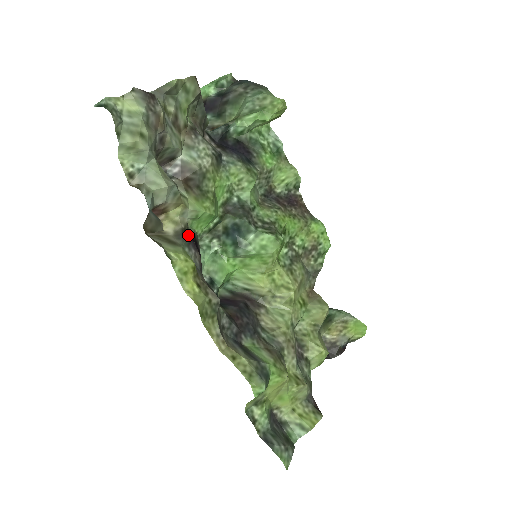
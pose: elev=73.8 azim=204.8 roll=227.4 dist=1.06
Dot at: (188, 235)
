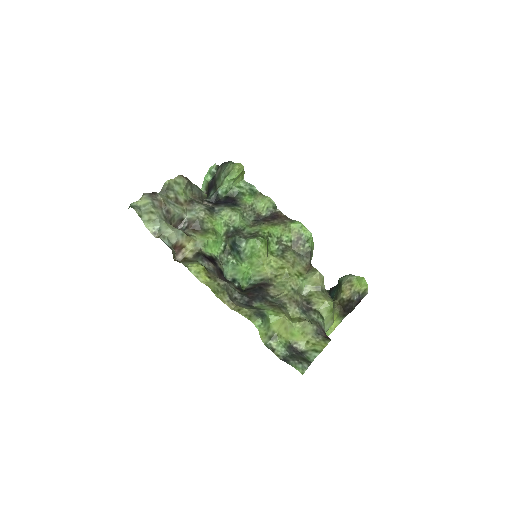
Dot at: (200, 255)
